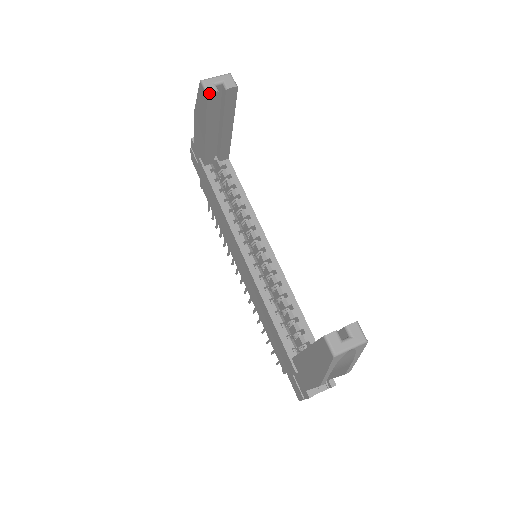
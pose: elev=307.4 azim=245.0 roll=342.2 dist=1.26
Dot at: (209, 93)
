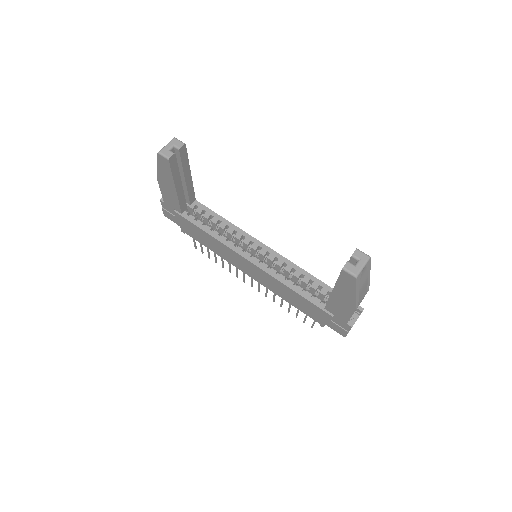
Dot at: (169, 158)
